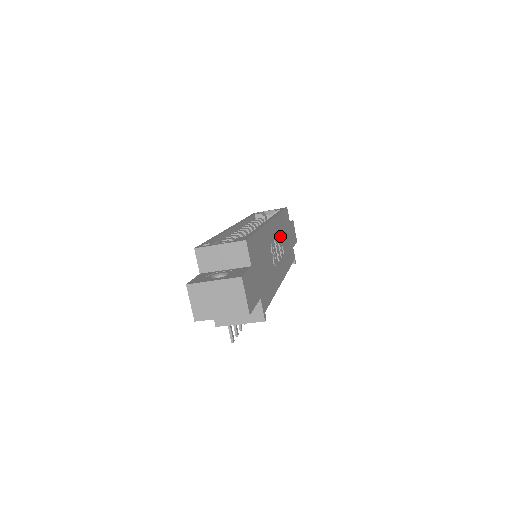
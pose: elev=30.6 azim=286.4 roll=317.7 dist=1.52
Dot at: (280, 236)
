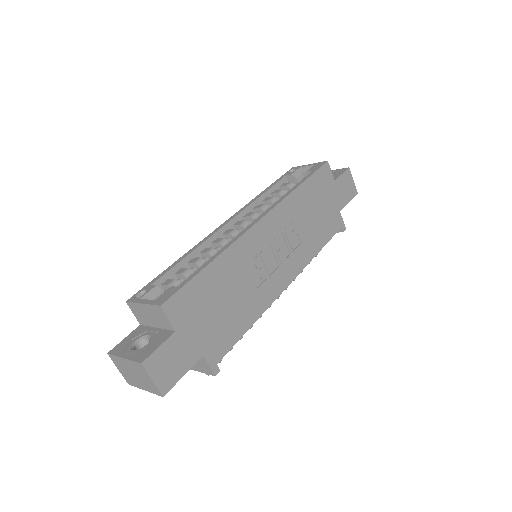
Dot at: (293, 223)
